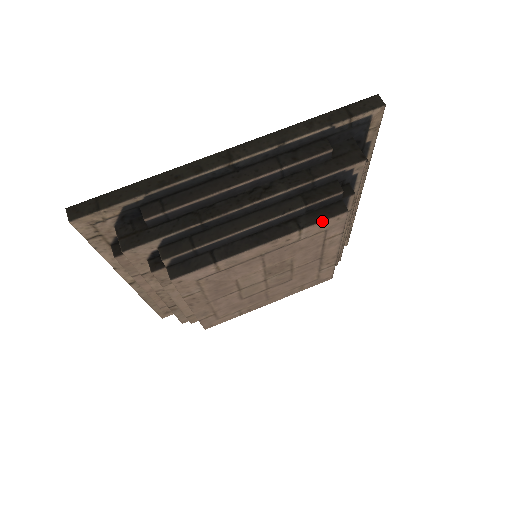
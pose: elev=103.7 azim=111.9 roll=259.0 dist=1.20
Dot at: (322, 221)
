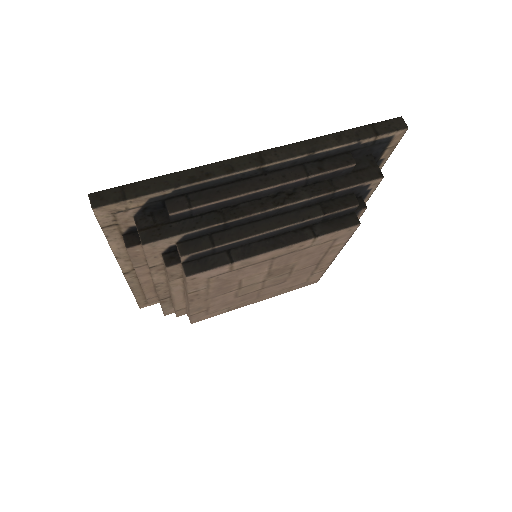
Dot at: (336, 231)
